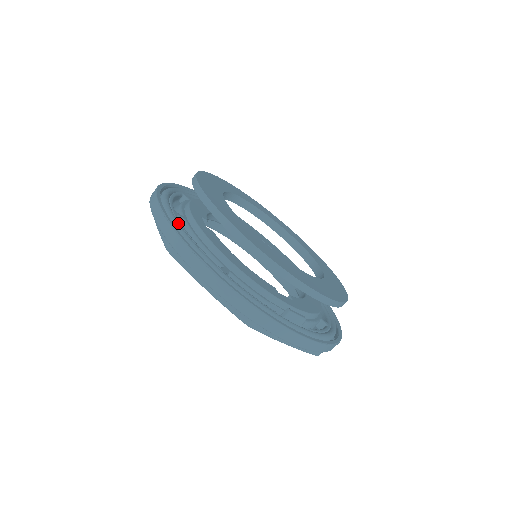
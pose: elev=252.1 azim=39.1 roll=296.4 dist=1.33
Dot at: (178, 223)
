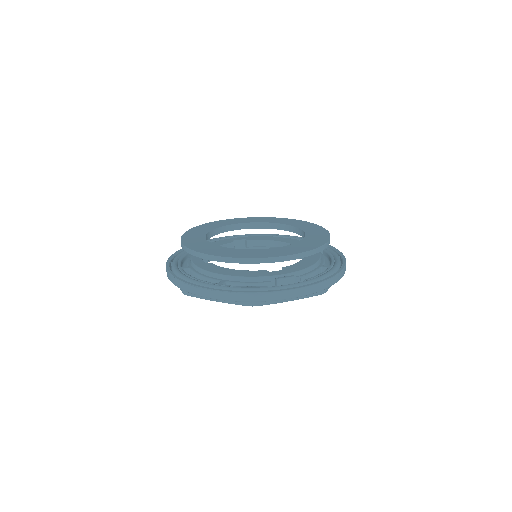
Dot at: (182, 274)
